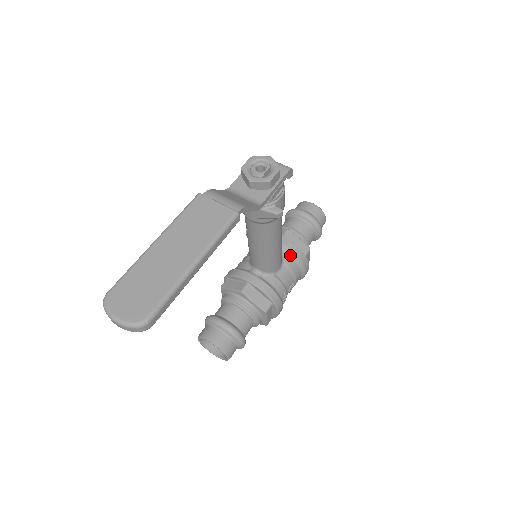
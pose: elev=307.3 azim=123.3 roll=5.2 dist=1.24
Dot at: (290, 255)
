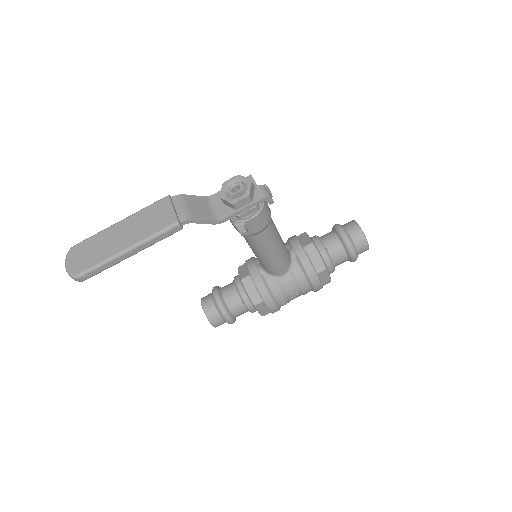
Dot at: (300, 267)
